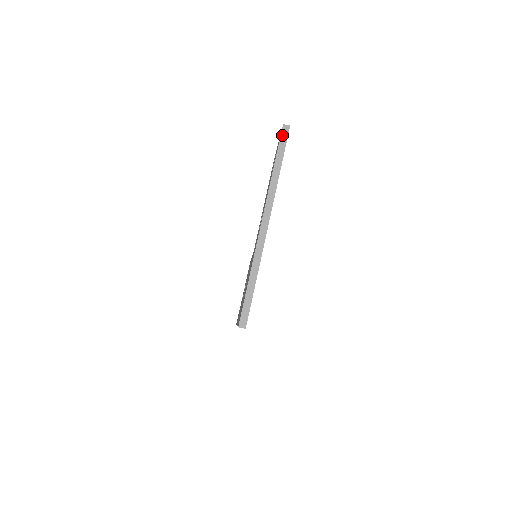
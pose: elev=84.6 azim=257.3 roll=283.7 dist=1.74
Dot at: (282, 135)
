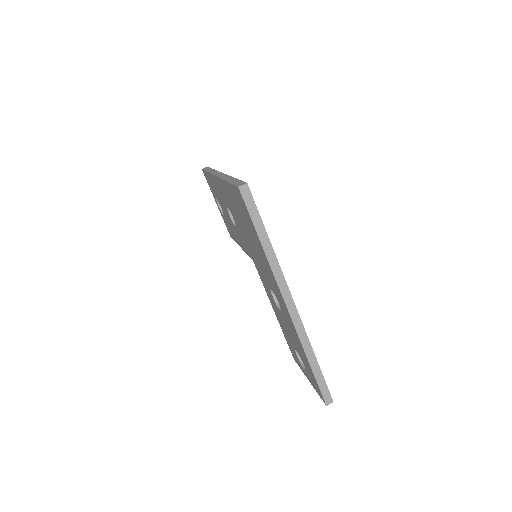
Dot at: (204, 169)
